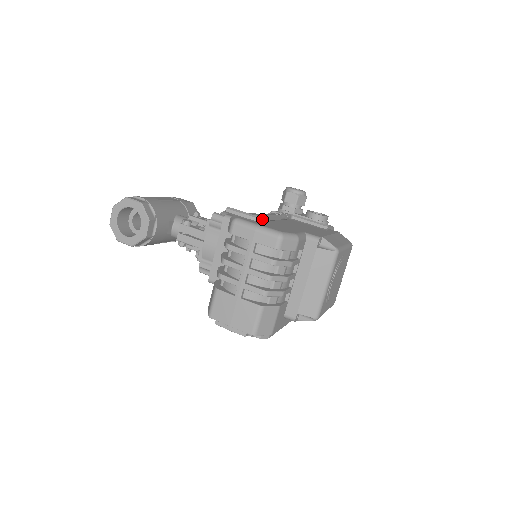
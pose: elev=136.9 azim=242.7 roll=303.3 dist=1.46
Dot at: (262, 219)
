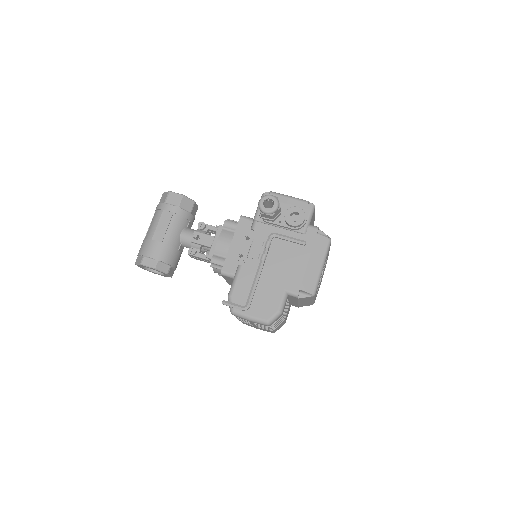
Dot at: (250, 303)
